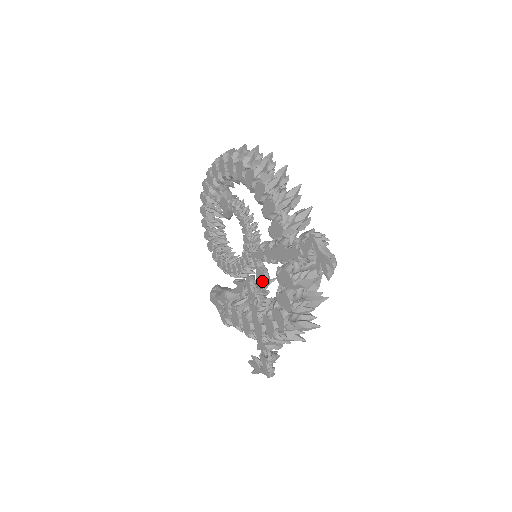
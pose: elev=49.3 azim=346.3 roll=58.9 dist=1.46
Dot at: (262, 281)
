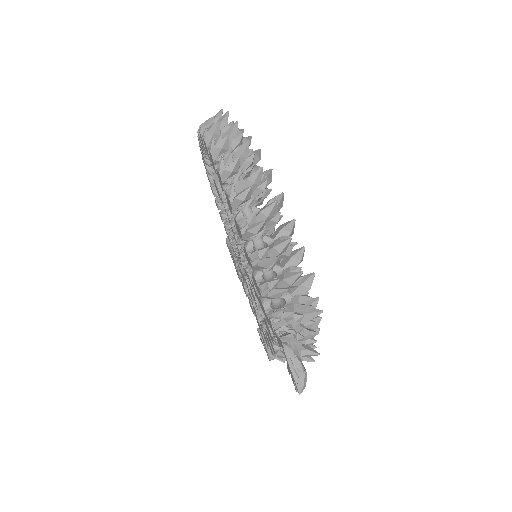
Dot at: (254, 300)
